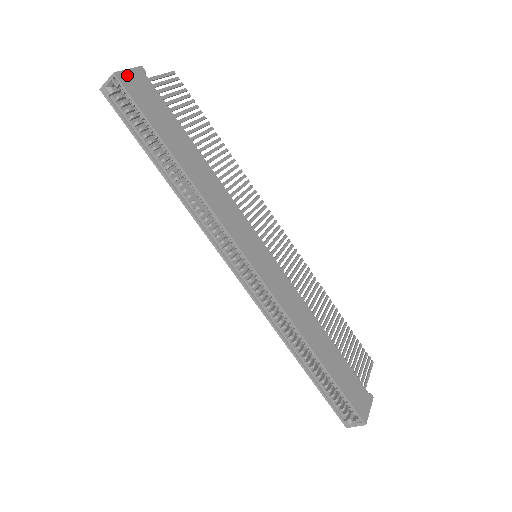
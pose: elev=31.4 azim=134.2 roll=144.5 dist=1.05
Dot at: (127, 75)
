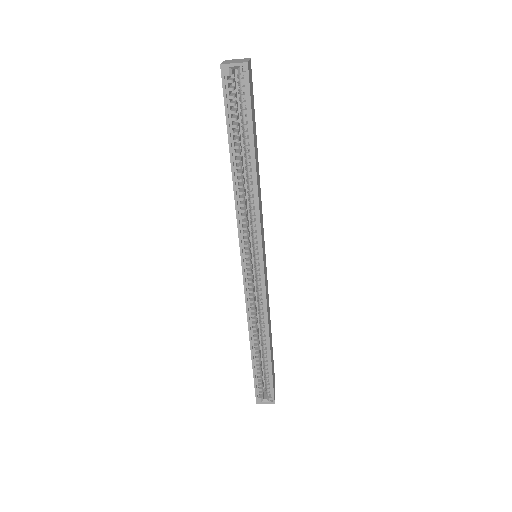
Dot at: (249, 67)
